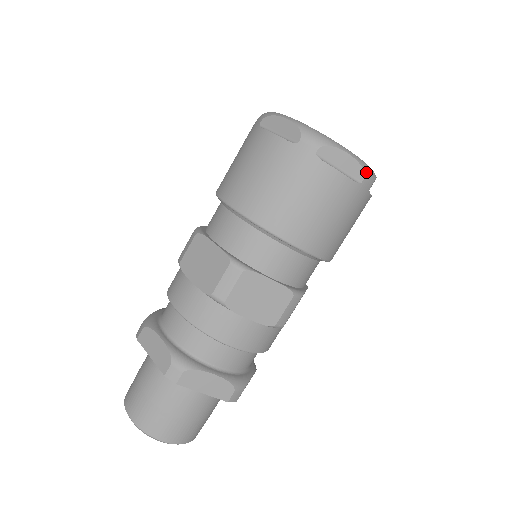
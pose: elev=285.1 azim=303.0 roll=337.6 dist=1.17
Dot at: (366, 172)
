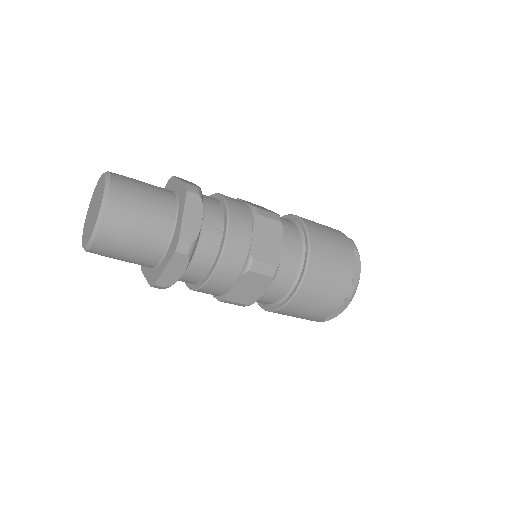
Dot at: occluded
